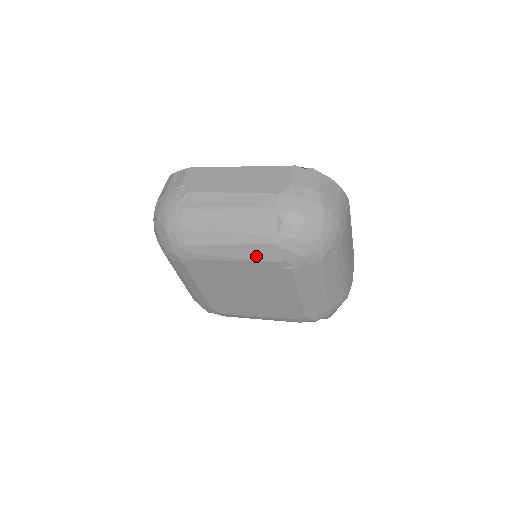
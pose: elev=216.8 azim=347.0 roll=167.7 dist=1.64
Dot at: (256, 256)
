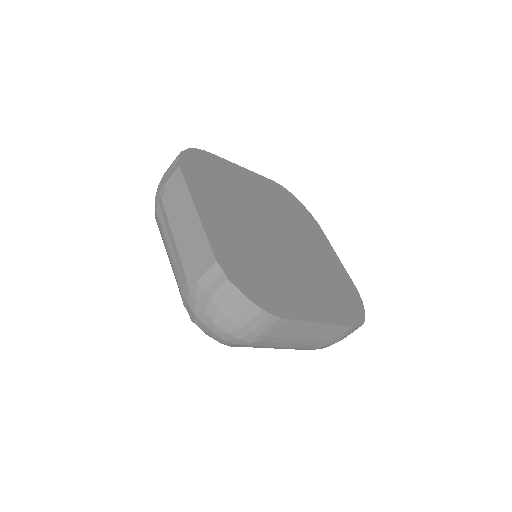
Dot at: occluded
